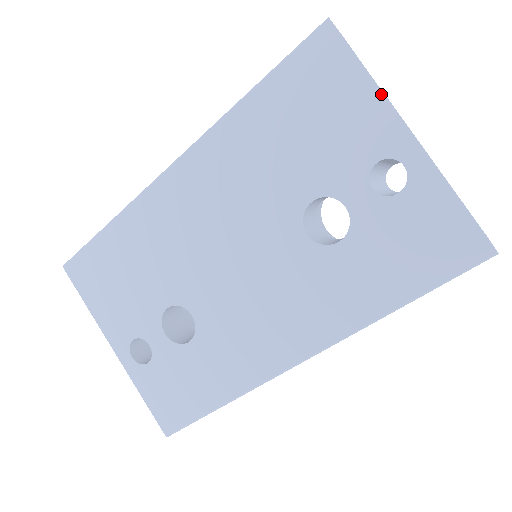
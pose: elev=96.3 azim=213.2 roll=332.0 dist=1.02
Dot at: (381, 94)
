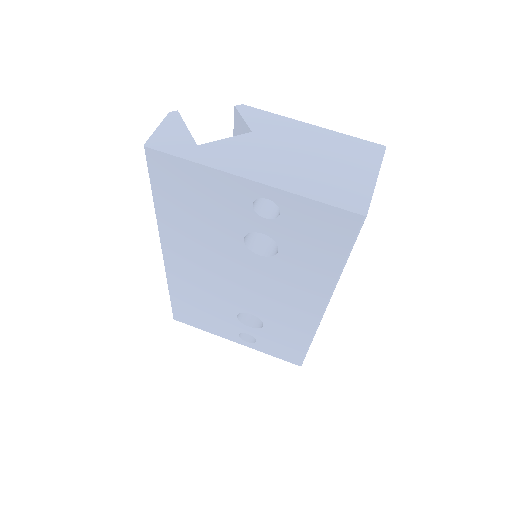
Dot at: (214, 170)
